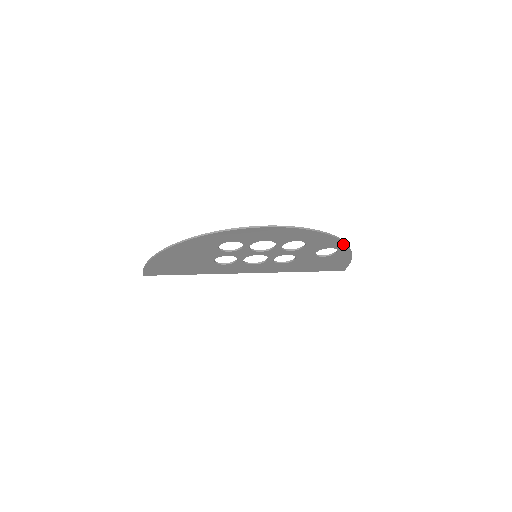
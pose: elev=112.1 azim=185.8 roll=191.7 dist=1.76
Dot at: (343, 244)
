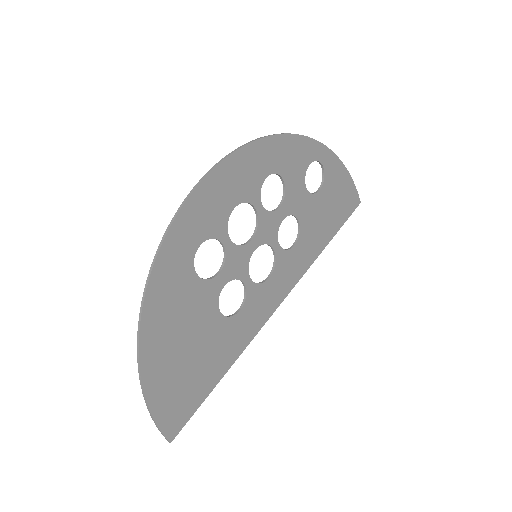
Dot at: (315, 144)
